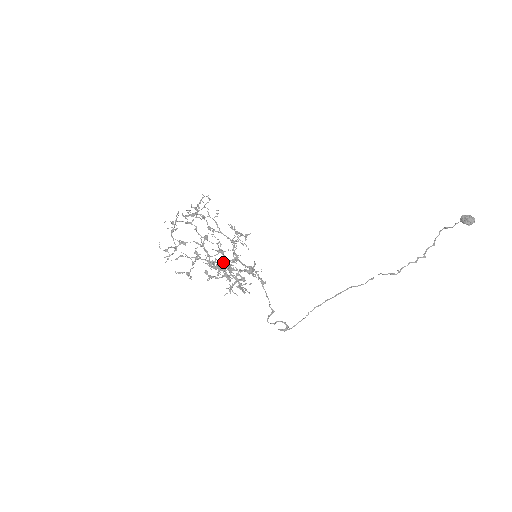
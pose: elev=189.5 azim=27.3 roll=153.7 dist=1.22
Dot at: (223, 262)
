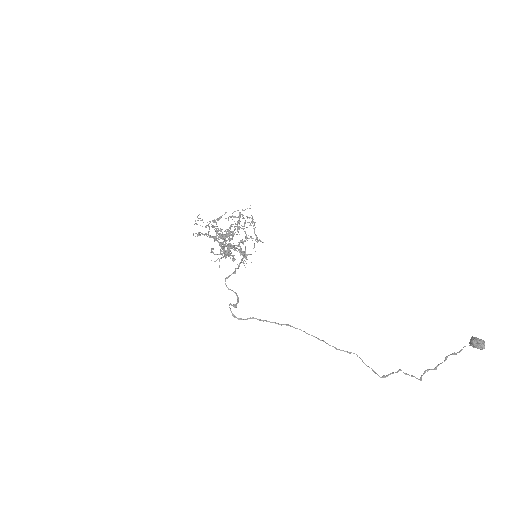
Dot at: occluded
